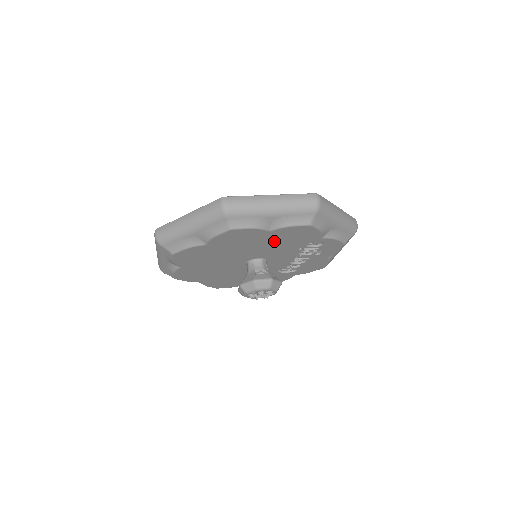
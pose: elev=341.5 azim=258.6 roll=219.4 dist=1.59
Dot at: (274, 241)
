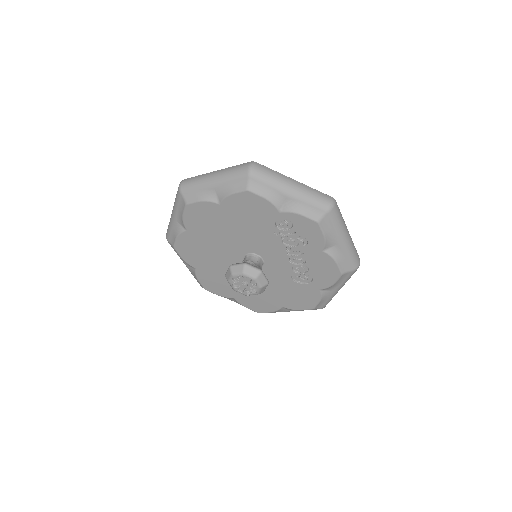
Dot at: (238, 221)
